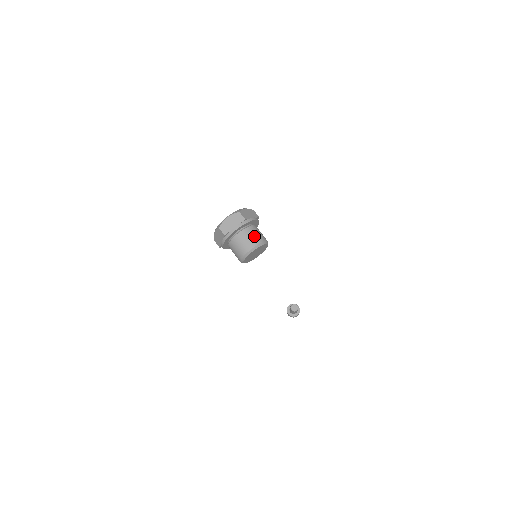
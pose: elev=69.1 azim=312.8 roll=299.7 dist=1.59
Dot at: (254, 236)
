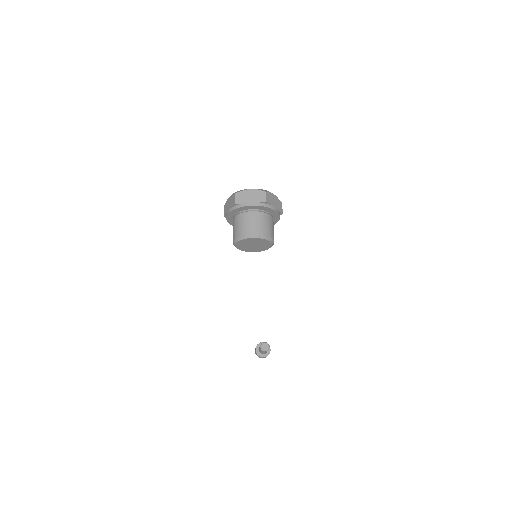
Dot at: (263, 225)
